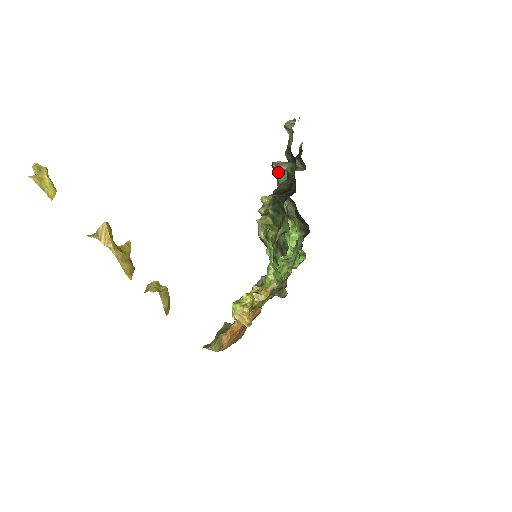
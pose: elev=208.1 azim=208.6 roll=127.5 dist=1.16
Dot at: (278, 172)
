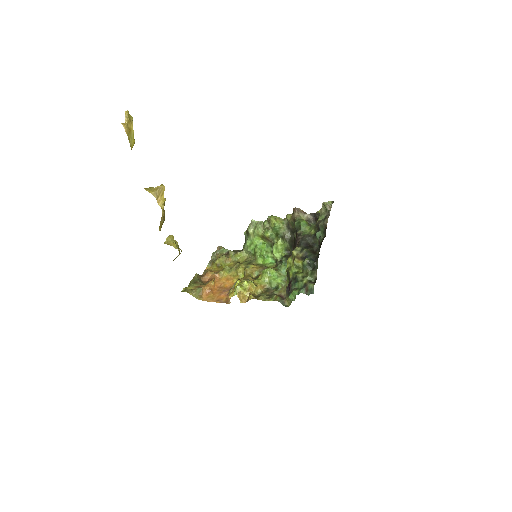
Dot at: (302, 222)
